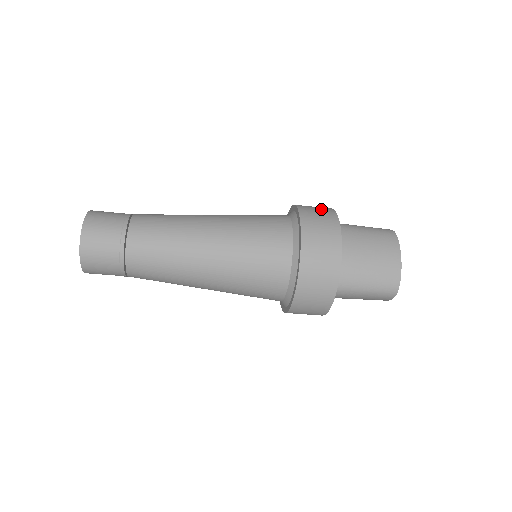
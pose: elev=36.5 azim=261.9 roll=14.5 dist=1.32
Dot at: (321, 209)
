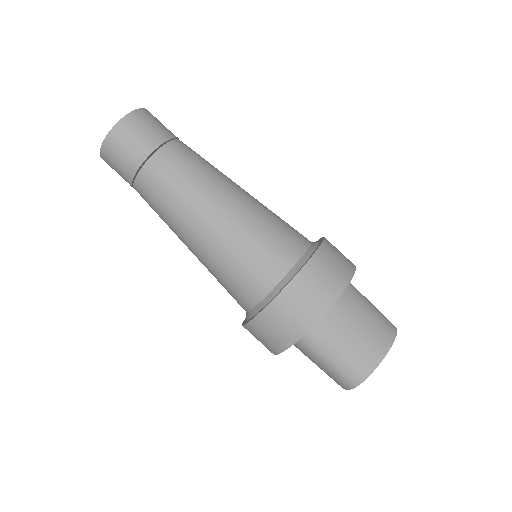
Dot at: (344, 257)
